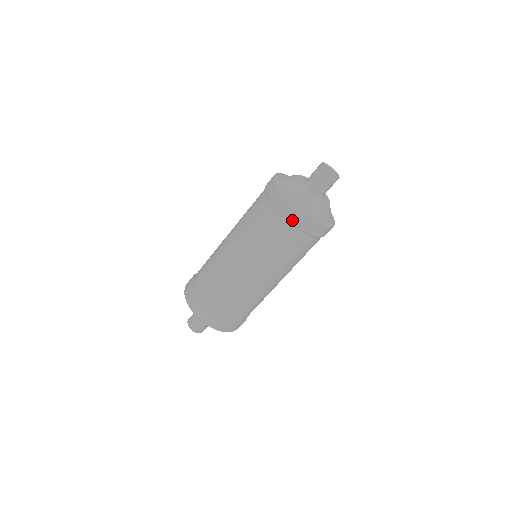
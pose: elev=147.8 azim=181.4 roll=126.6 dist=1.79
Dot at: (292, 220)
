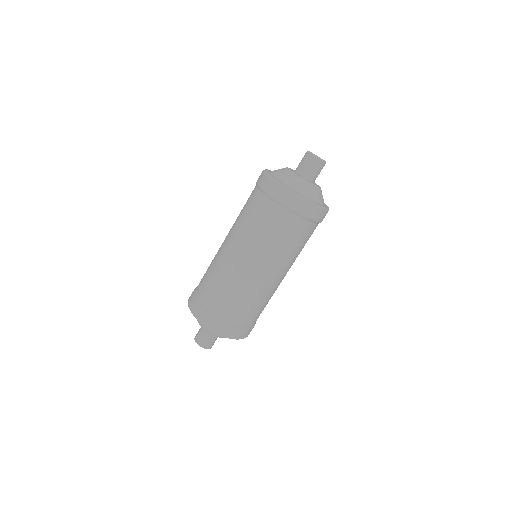
Dot at: (317, 220)
